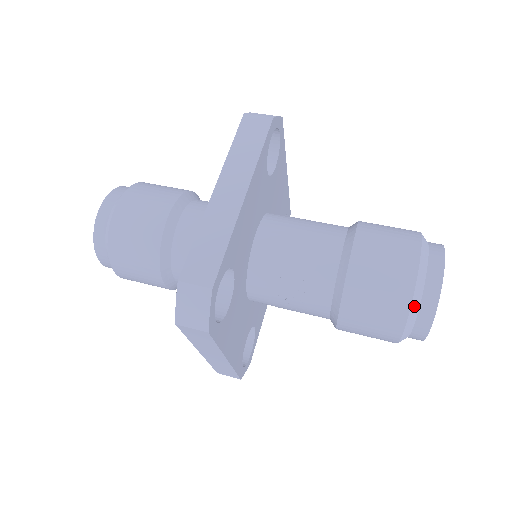
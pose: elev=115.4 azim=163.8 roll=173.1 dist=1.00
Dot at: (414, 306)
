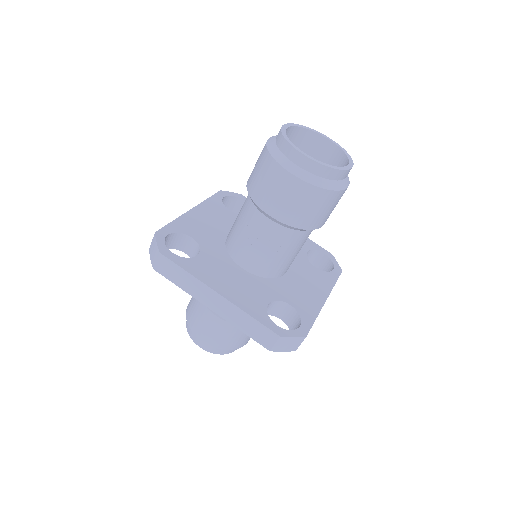
Dot at: (272, 149)
